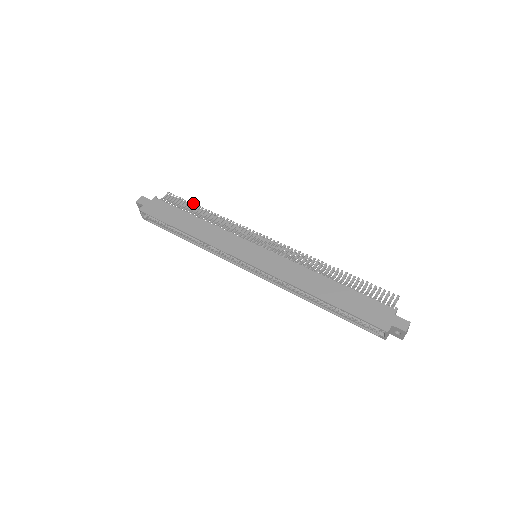
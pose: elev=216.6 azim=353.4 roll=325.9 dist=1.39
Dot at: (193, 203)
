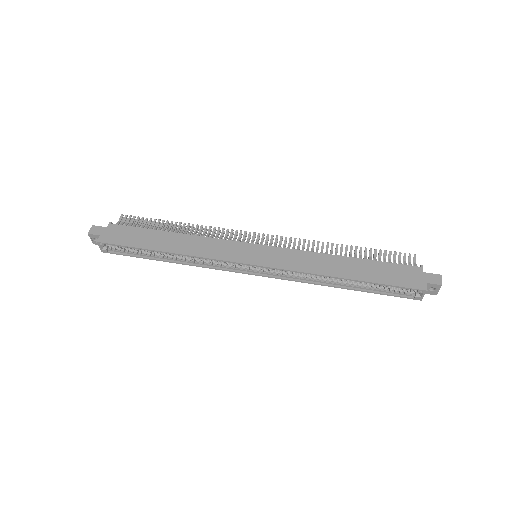
Dot at: (158, 219)
